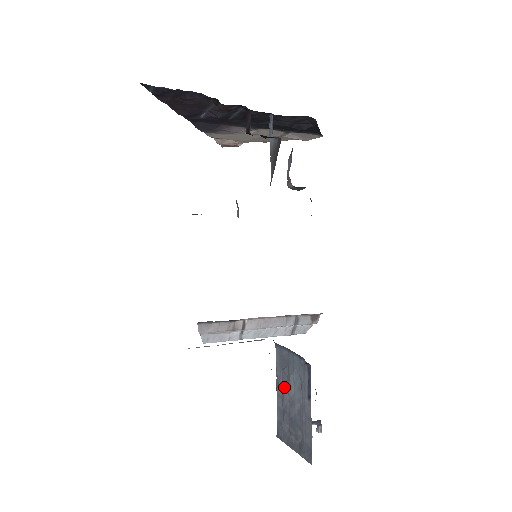
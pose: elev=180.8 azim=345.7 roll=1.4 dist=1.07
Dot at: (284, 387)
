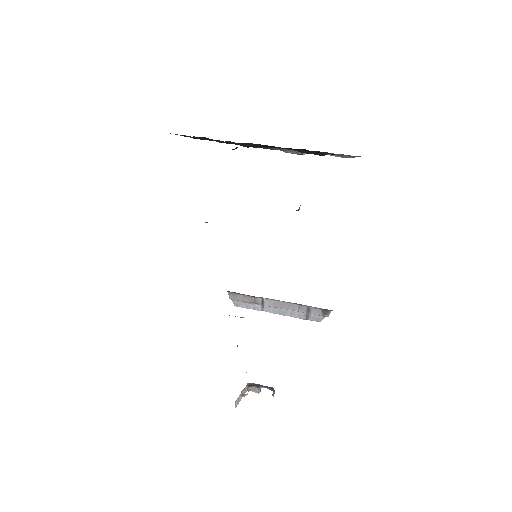
Dot at: occluded
